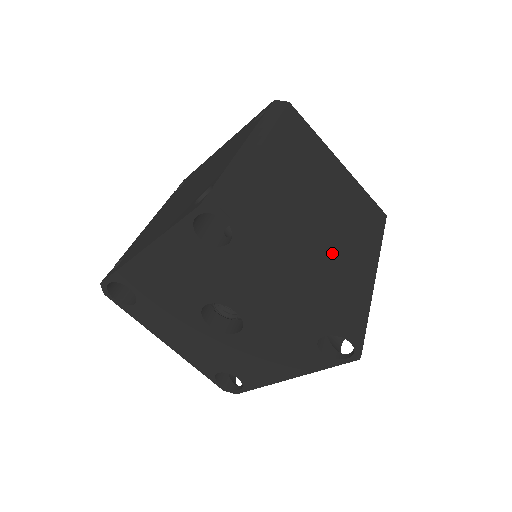
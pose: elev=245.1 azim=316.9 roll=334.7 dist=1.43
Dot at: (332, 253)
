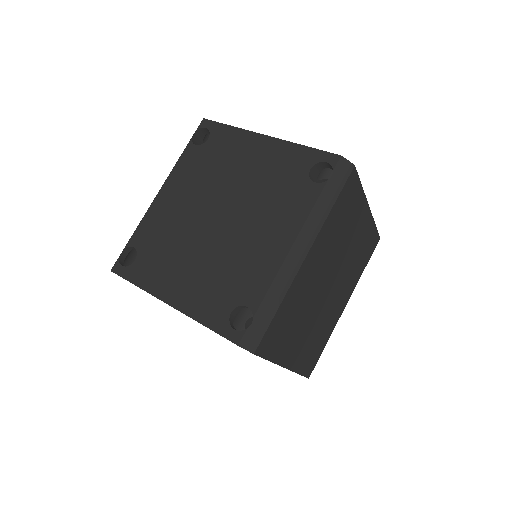
Dot at: (320, 319)
